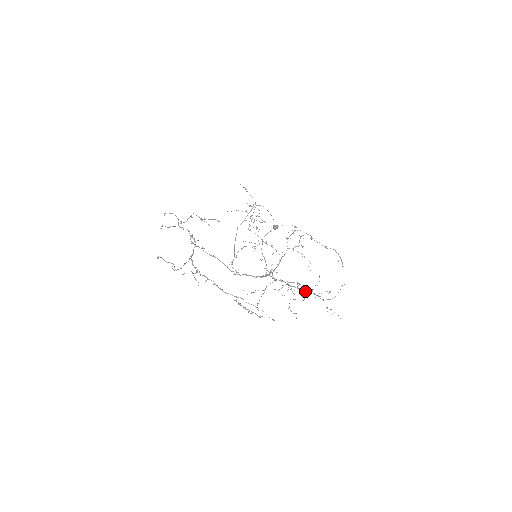
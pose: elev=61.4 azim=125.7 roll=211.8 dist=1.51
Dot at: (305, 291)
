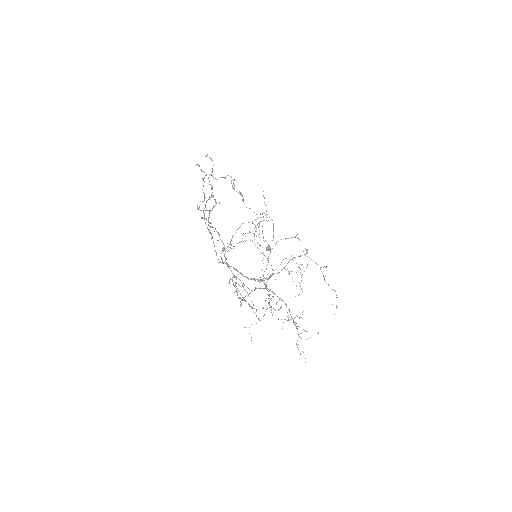
Dot at: (278, 319)
